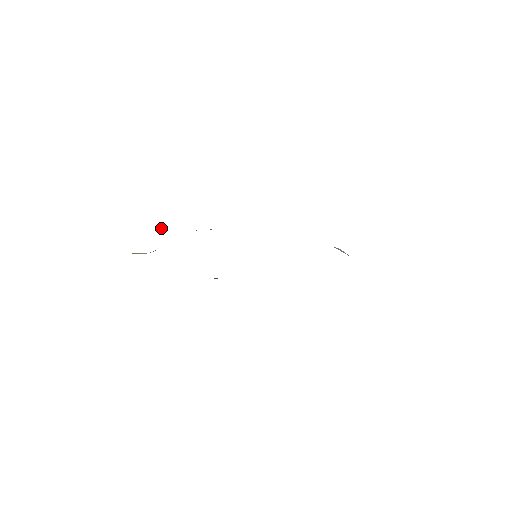
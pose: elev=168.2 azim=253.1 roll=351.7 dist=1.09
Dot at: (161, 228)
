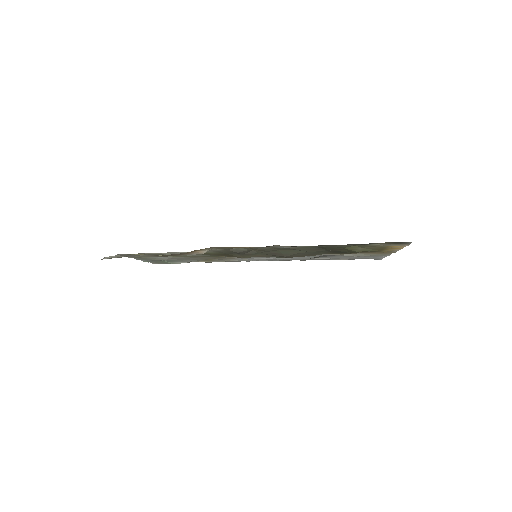
Dot at: (167, 262)
